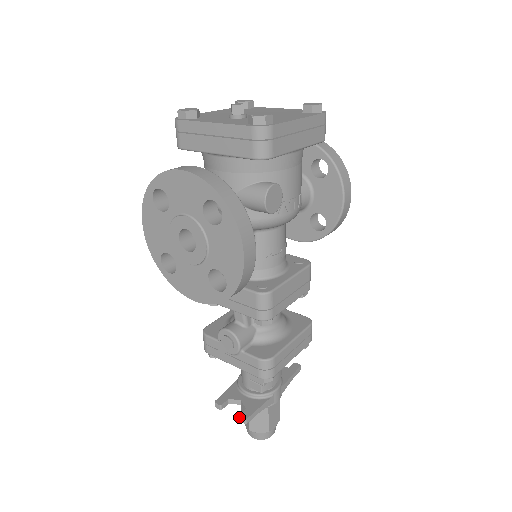
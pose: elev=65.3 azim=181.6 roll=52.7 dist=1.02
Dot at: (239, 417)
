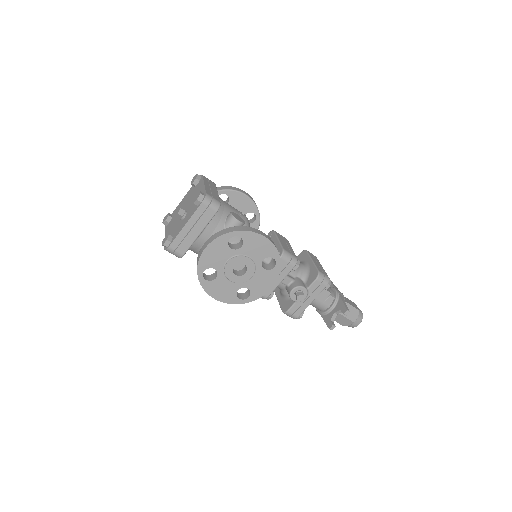
Dot at: (344, 314)
